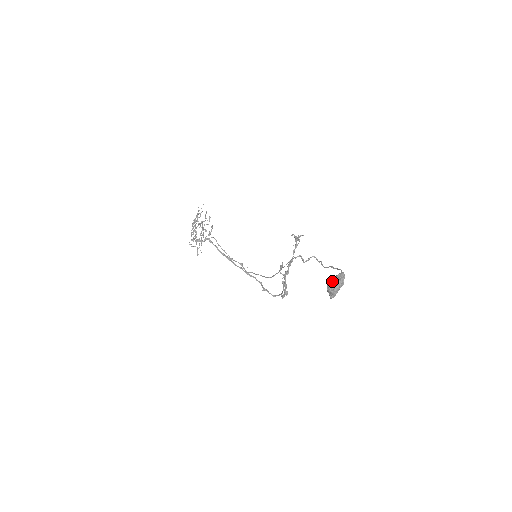
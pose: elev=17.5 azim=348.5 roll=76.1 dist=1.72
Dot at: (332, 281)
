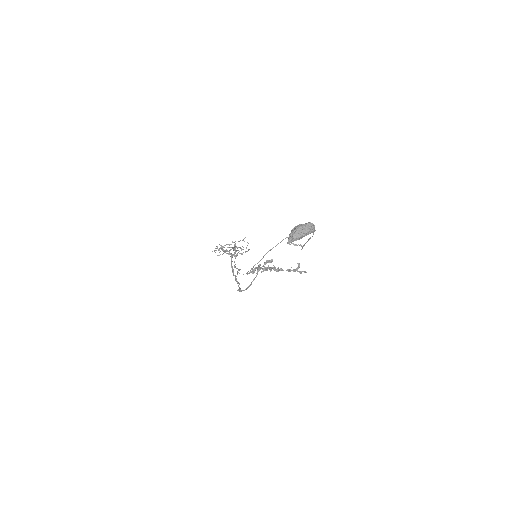
Dot at: (300, 224)
